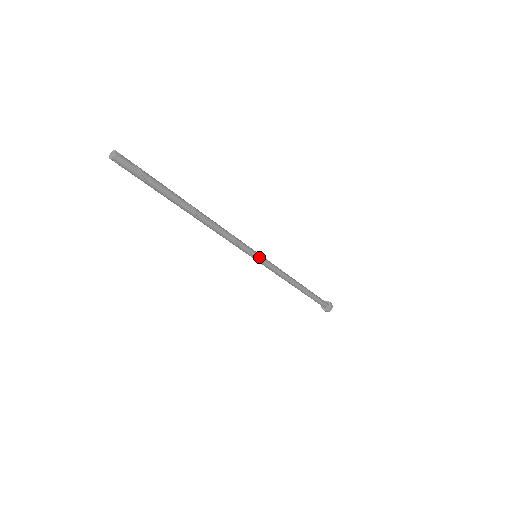
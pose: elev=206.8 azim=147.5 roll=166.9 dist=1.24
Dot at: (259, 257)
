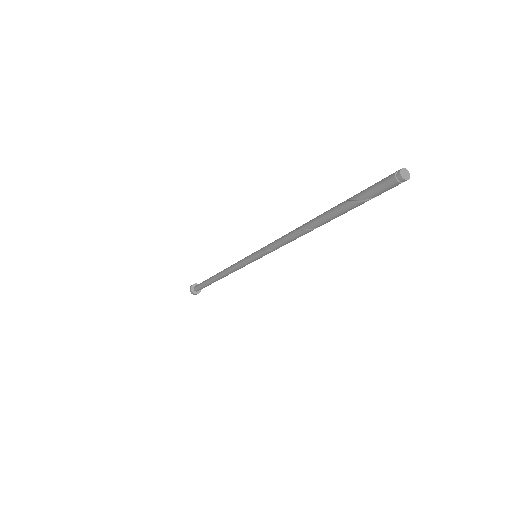
Dot at: (257, 259)
